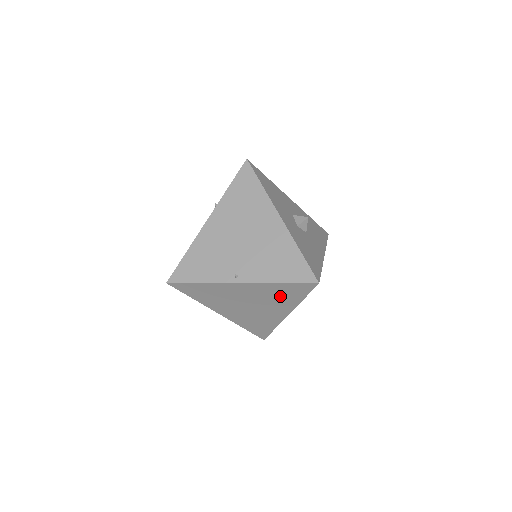
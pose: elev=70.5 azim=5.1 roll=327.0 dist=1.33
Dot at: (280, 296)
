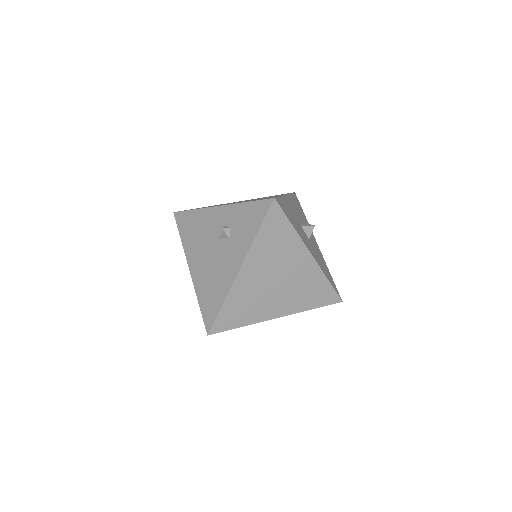
Dot at: occluded
